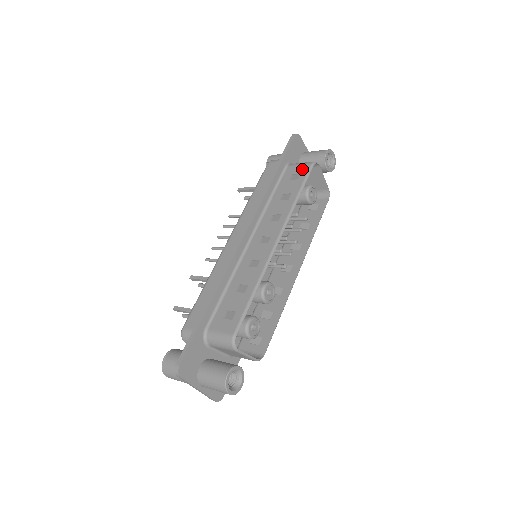
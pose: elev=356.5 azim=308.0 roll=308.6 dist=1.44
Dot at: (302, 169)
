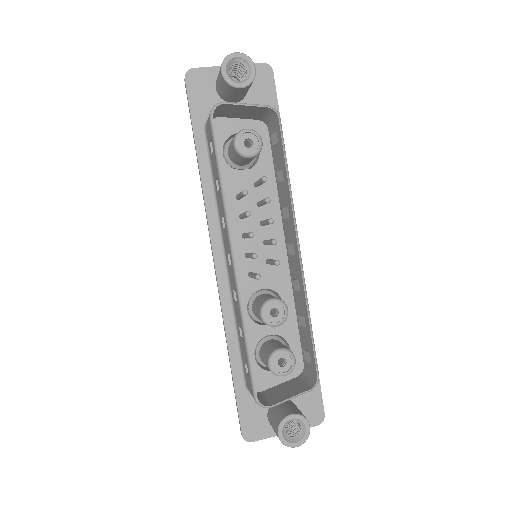
Dot at: (209, 131)
